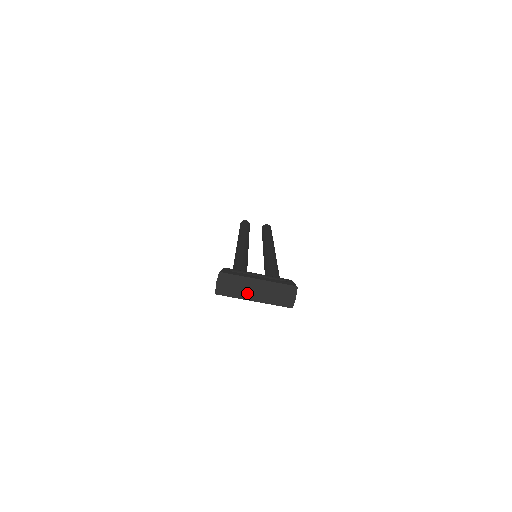
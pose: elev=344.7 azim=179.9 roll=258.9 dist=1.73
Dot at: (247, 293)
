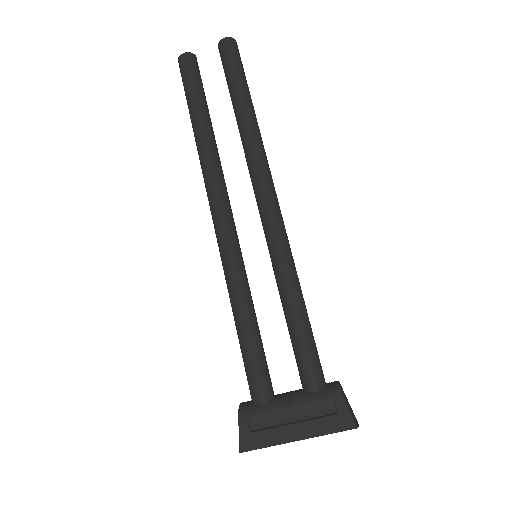
Dot at: occluded
